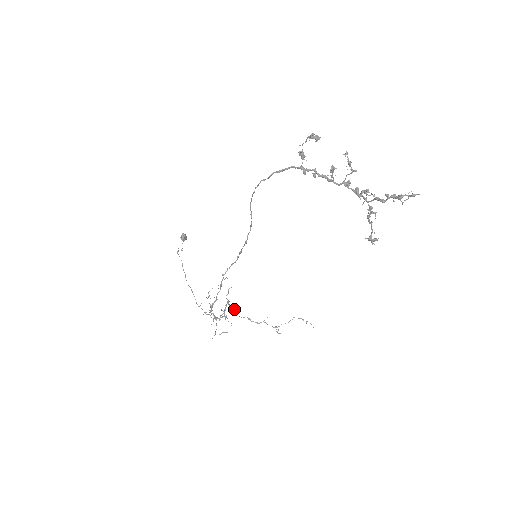
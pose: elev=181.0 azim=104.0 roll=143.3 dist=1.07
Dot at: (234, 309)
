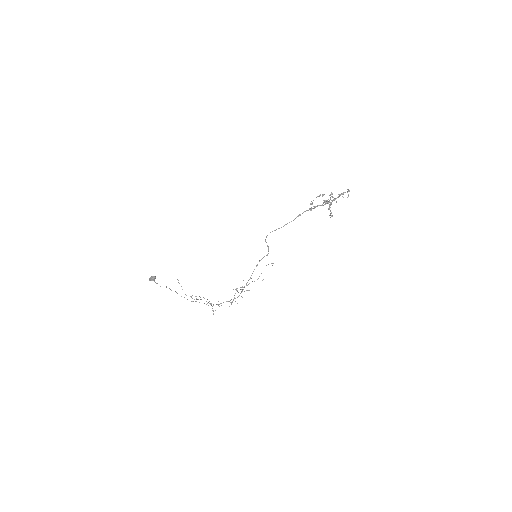
Dot at: occluded
